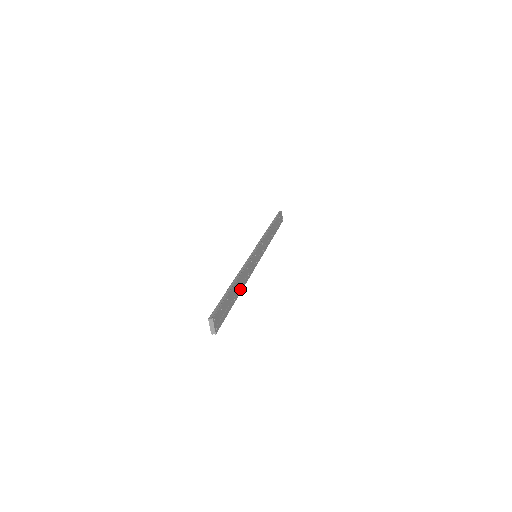
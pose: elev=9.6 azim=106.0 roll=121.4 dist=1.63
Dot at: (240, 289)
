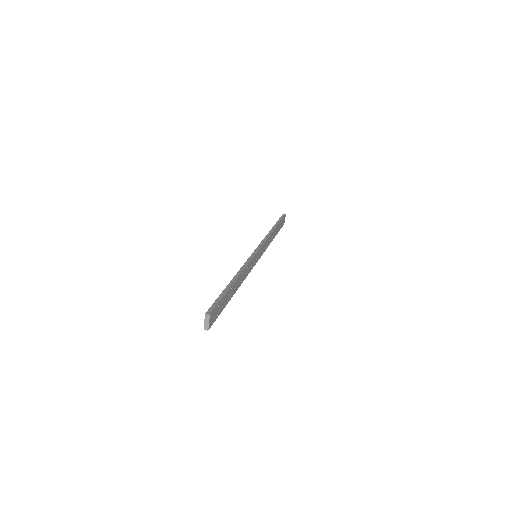
Dot at: (237, 287)
